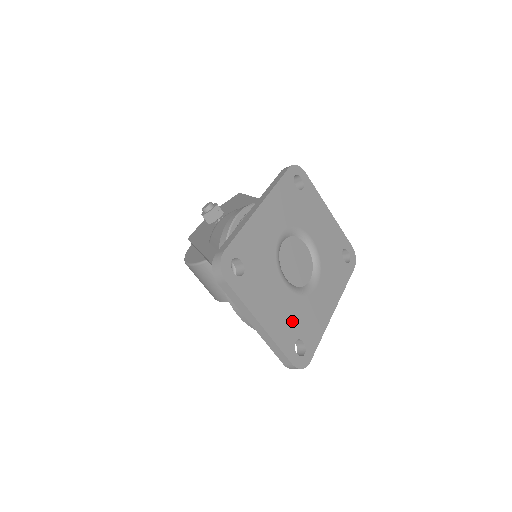
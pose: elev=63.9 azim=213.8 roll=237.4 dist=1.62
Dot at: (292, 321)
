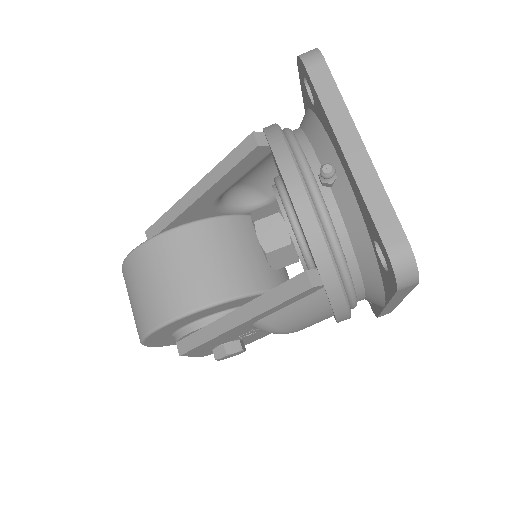
Dot at: occluded
